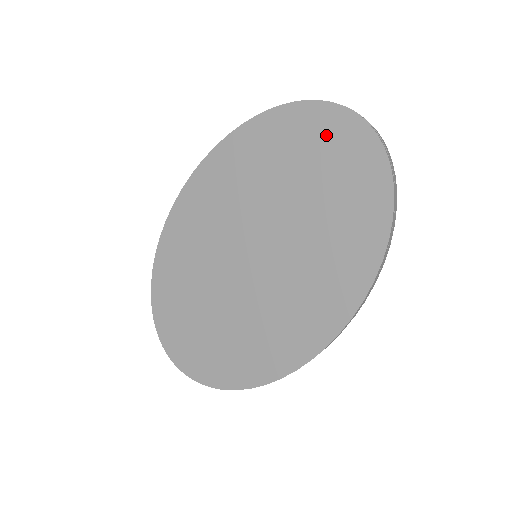
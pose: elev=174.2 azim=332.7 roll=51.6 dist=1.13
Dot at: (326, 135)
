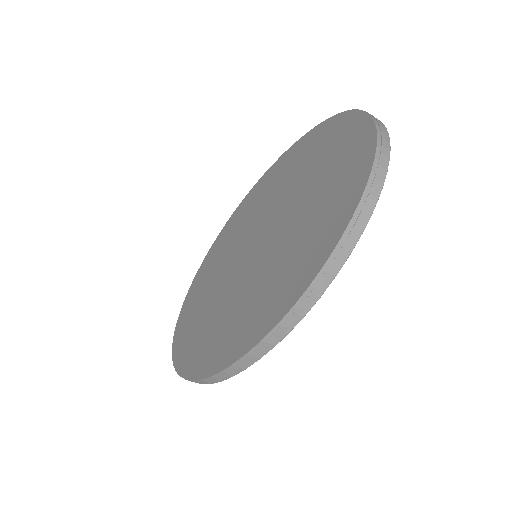
Dot at: (345, 144)
